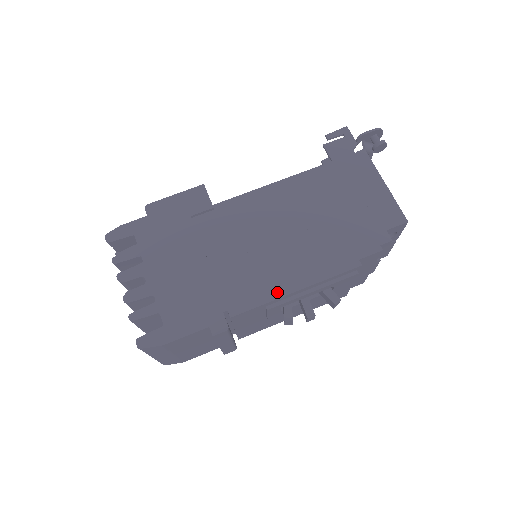
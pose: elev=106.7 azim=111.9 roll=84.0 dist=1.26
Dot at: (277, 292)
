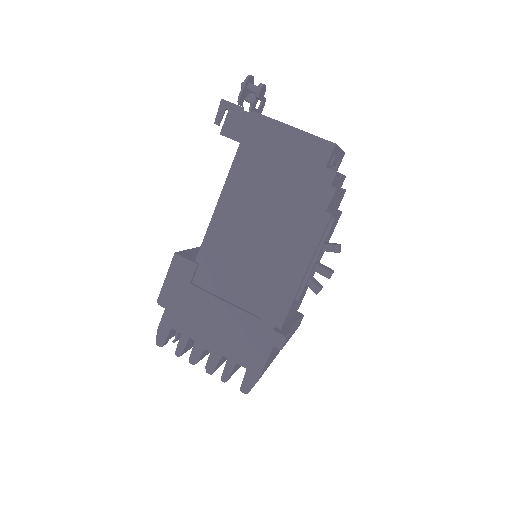
Dot at: (293, 286)
